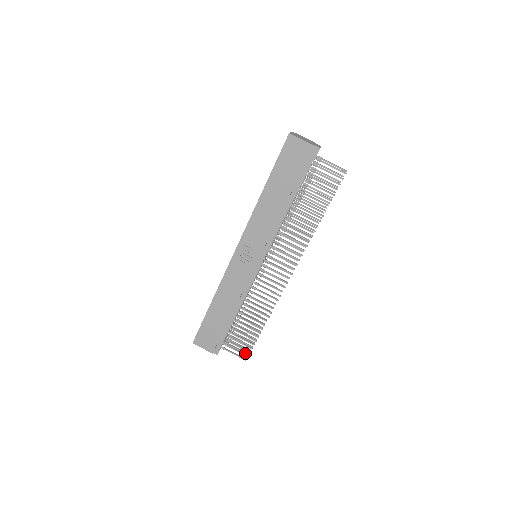
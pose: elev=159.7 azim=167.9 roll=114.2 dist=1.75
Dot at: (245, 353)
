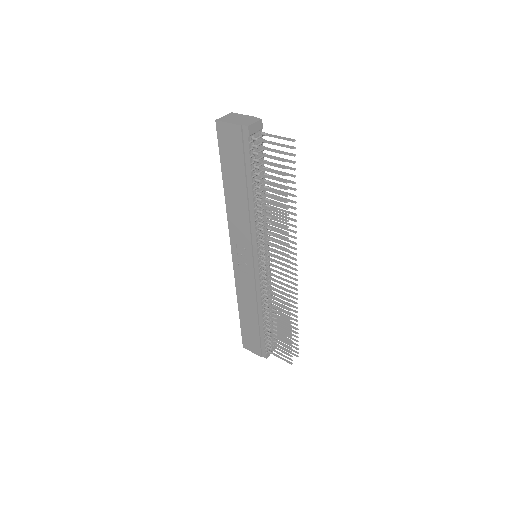
Dot at: (294, 355)
